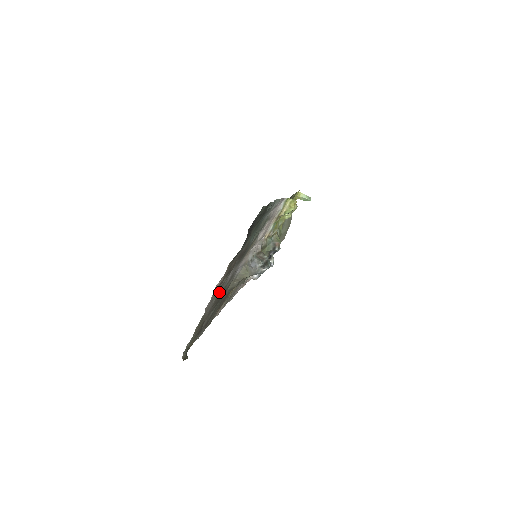
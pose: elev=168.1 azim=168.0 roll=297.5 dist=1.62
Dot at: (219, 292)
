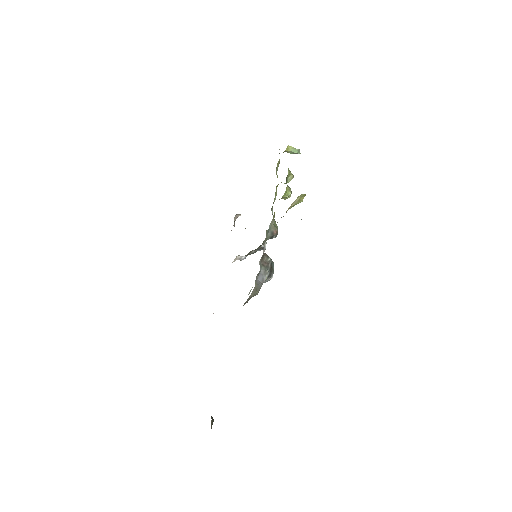
Dot at: occluded
